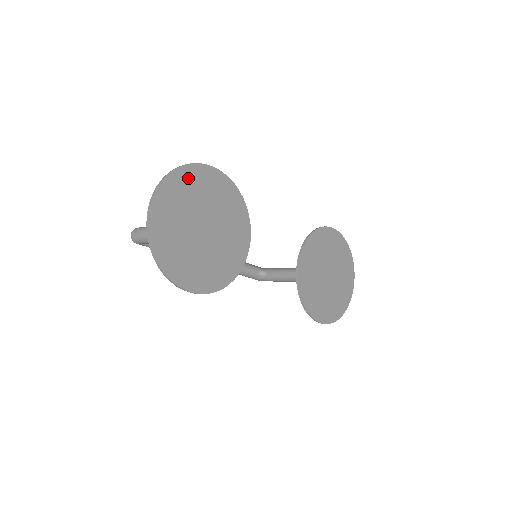
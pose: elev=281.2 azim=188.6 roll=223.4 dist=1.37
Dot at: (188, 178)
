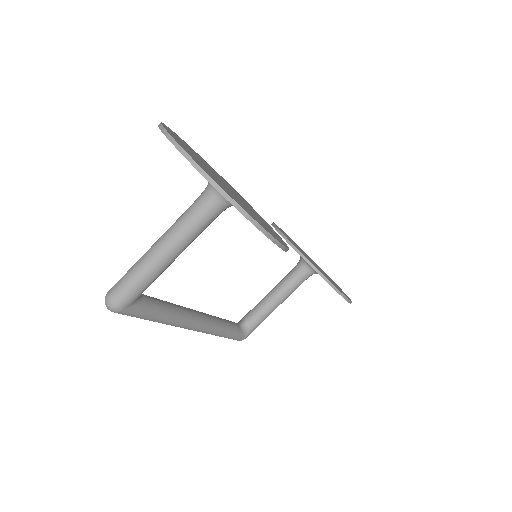
Dot at: (176, 136)
